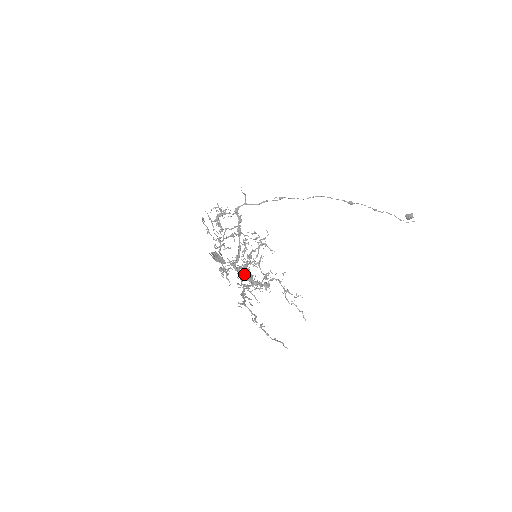
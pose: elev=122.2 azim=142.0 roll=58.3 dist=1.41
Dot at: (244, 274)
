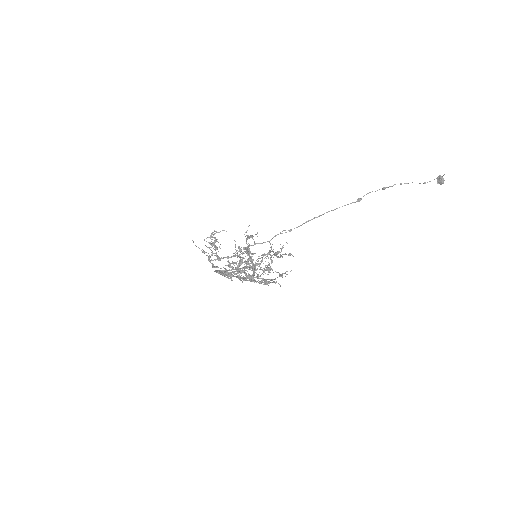
Dot at: (236, 262)
